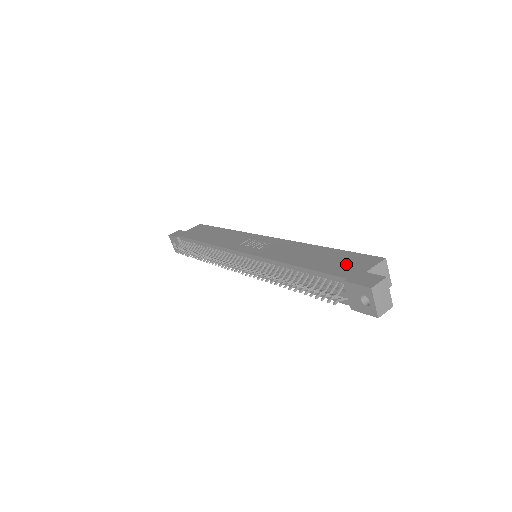
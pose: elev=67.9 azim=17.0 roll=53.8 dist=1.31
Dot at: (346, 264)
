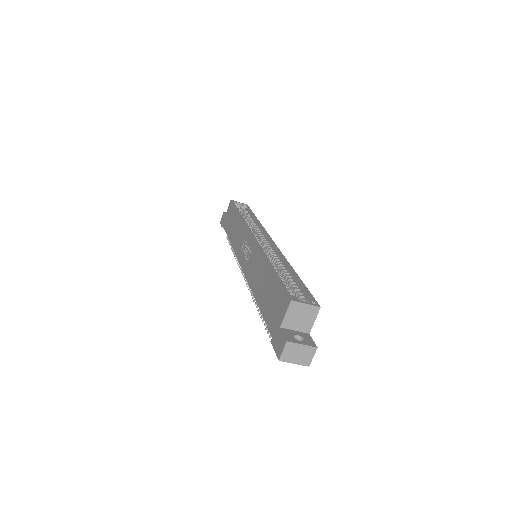
Dot at: (274, 308)
